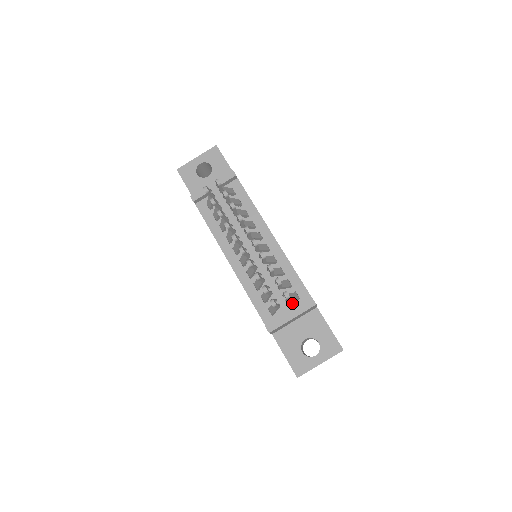
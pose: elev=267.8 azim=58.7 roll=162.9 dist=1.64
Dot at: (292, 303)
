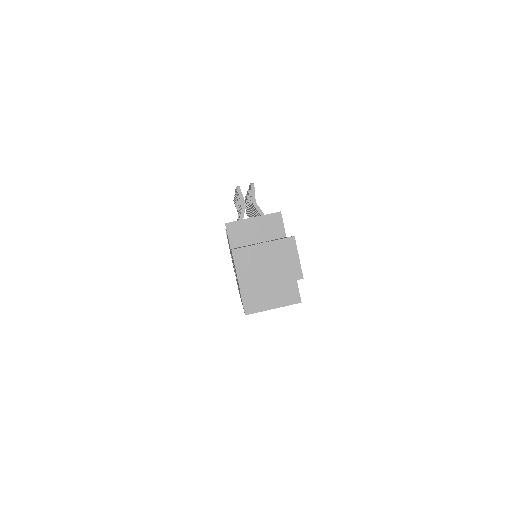
Dot at: occluded
